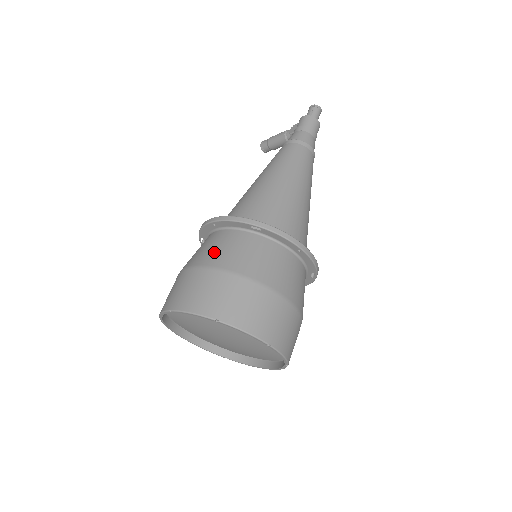
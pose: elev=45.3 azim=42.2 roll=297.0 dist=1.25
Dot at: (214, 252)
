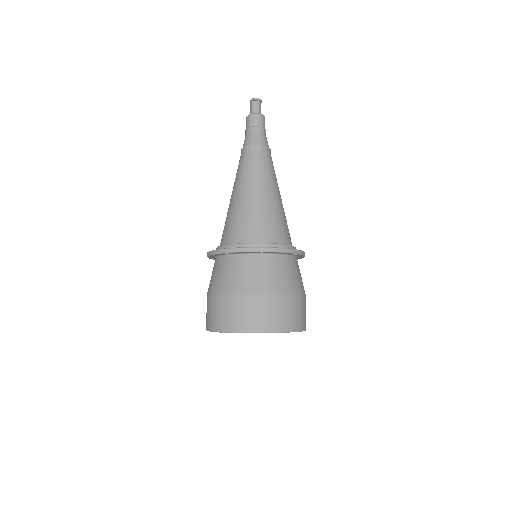
Dot at: (212, 281)
